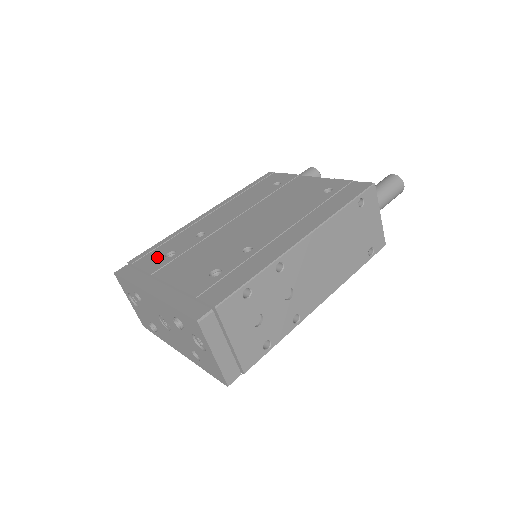
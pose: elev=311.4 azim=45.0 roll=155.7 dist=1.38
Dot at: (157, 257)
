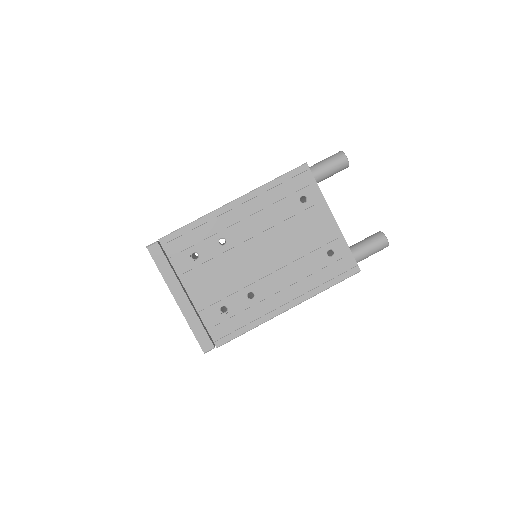
Dot at: (184, 252)
